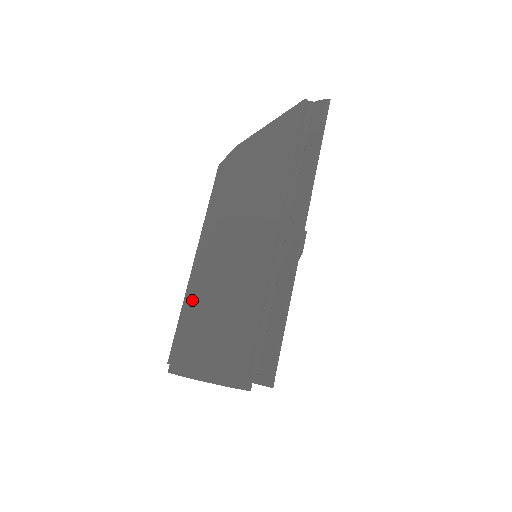
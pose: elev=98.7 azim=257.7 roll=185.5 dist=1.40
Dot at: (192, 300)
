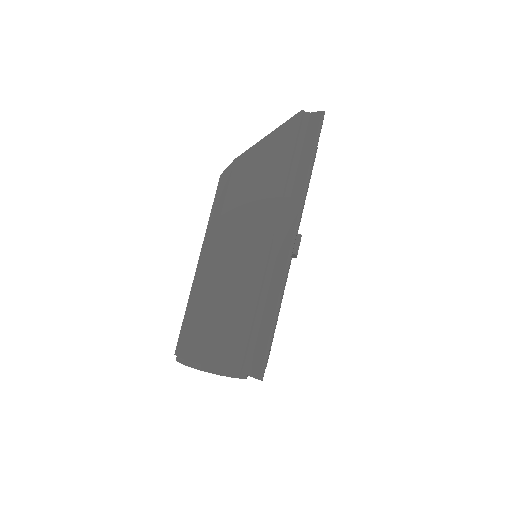
Dot at: (195, 301)
